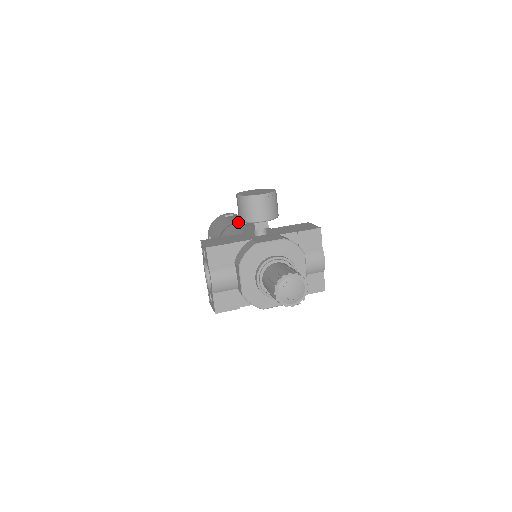
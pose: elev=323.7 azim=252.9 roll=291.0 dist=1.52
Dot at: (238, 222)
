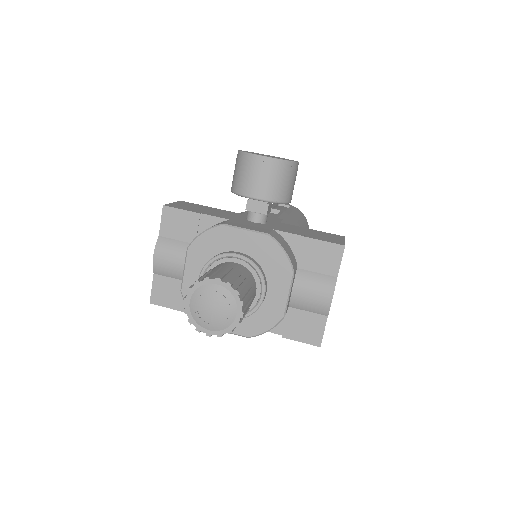
Dot at: (271, 209)
